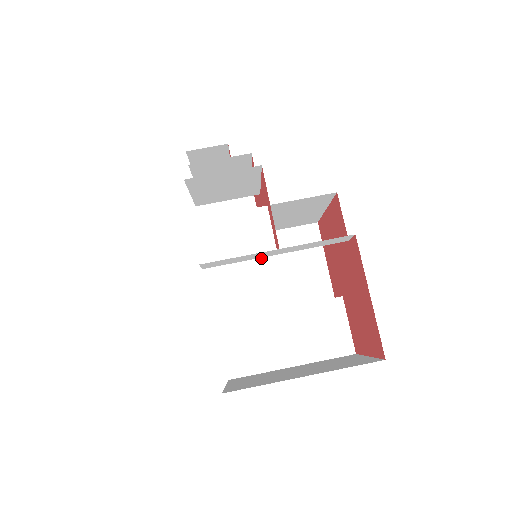
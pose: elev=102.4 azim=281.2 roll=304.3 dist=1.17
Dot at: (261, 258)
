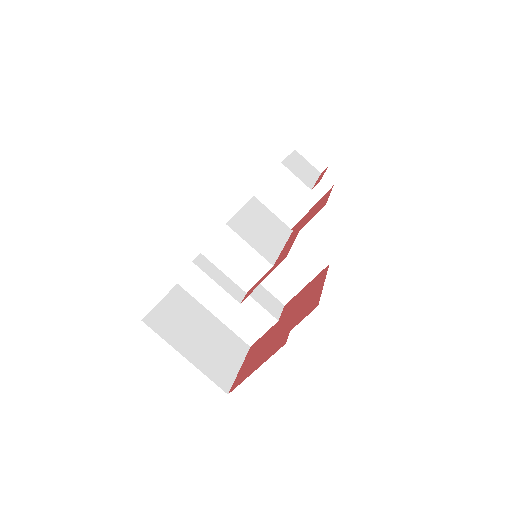
Dot at: occluded
